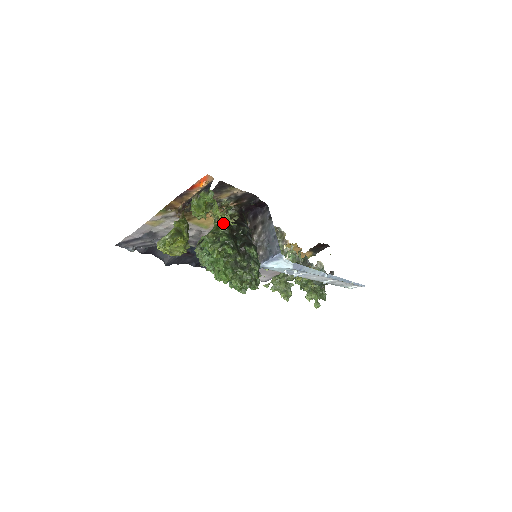
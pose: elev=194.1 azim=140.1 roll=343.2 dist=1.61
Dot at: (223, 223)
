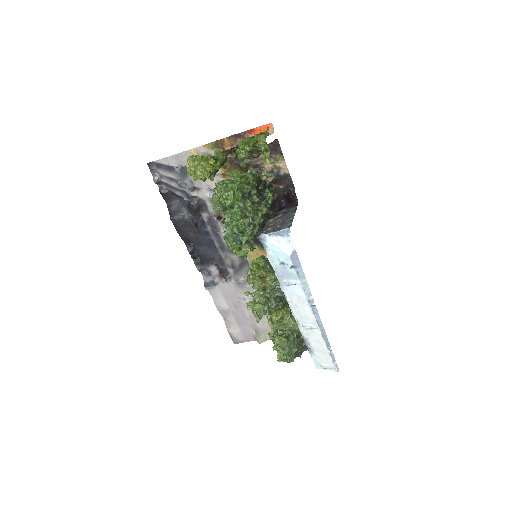
Dot at: occluded
